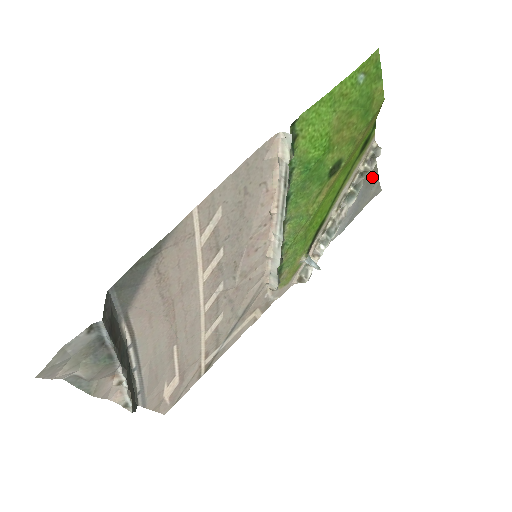
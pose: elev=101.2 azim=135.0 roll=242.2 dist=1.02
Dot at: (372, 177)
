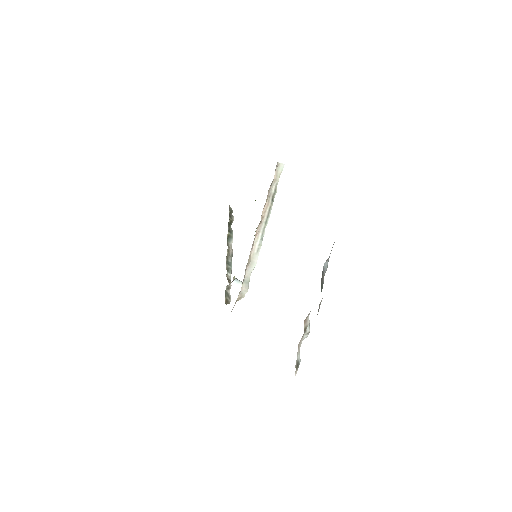
Dot at: occluded
